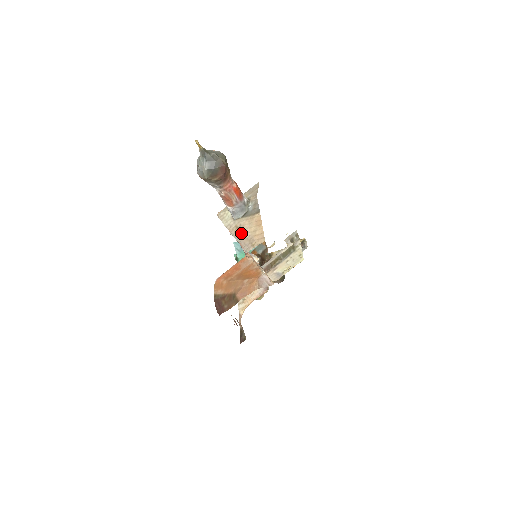
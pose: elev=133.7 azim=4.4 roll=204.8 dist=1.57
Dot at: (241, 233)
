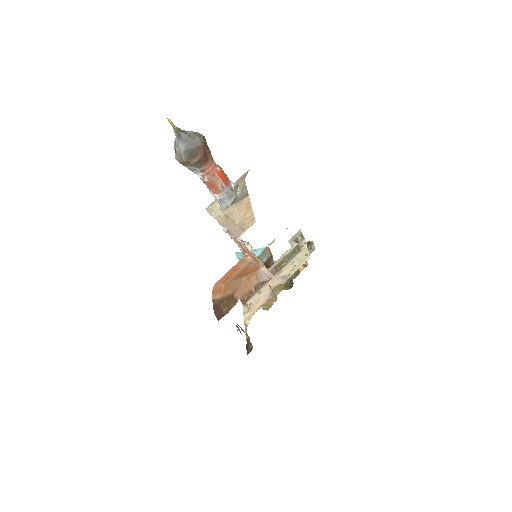
Dot at: (230, 221)
